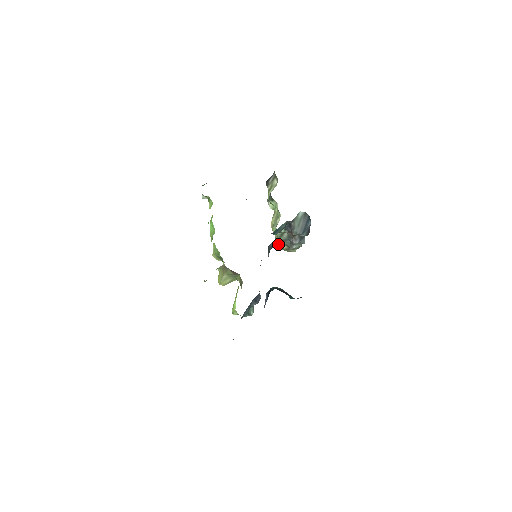
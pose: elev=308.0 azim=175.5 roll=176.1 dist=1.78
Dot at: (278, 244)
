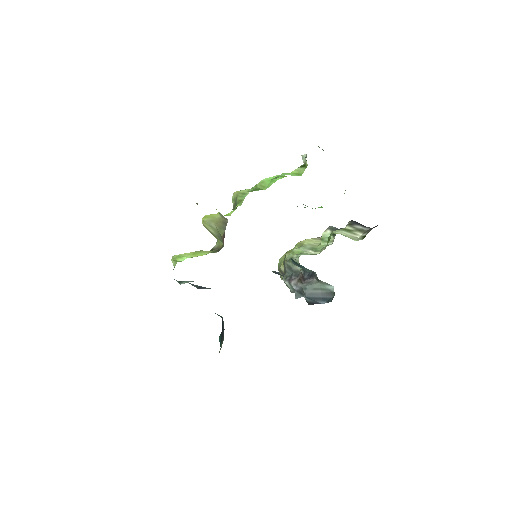
Dot at: (283, 256)
